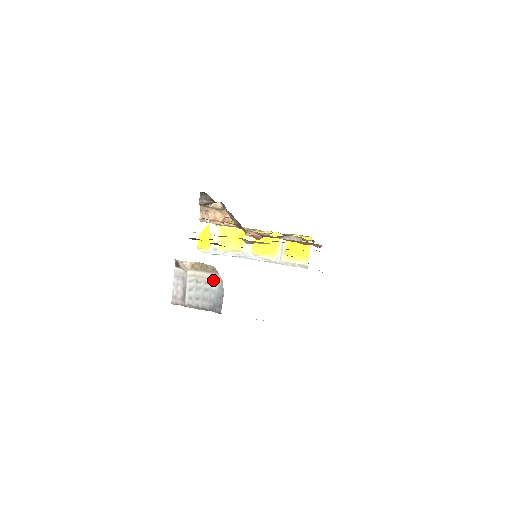
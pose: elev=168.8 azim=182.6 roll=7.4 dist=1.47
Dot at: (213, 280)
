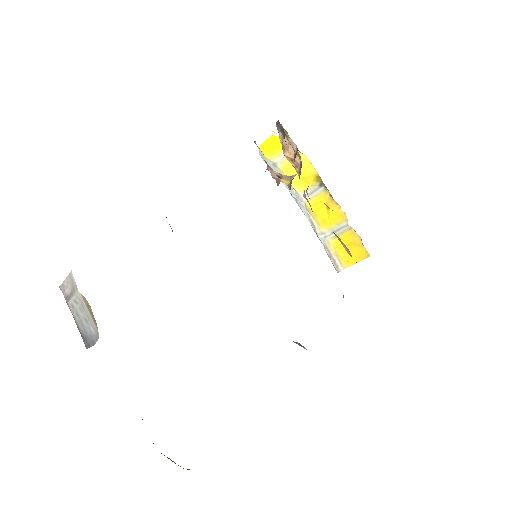
Dot at: (93, 325)
